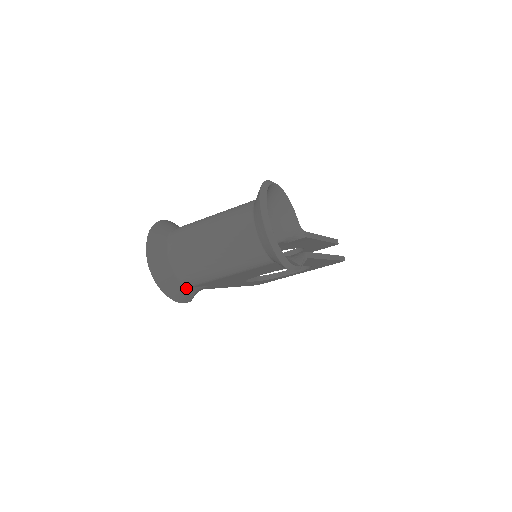
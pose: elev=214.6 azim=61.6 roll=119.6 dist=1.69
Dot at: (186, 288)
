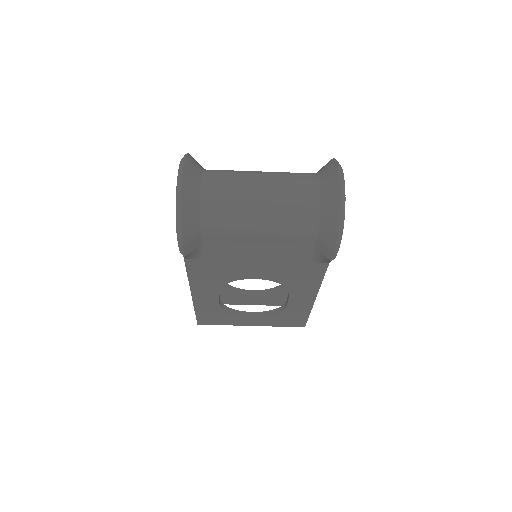
Dot at: (198, 231)
